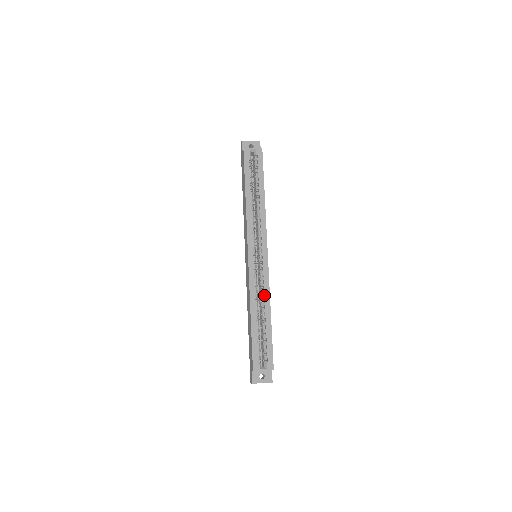
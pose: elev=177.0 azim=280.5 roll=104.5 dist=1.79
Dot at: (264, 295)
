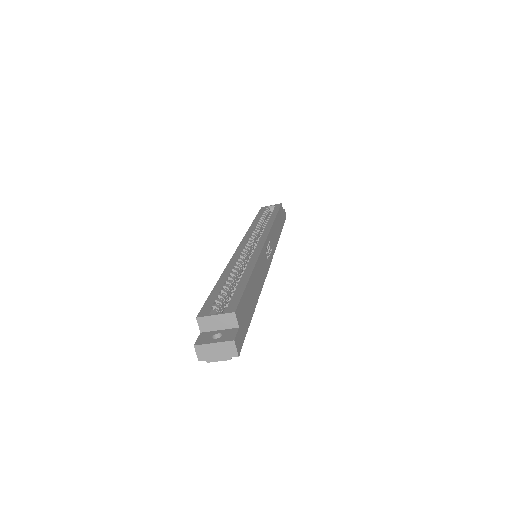
Dot at: (248, 261)
